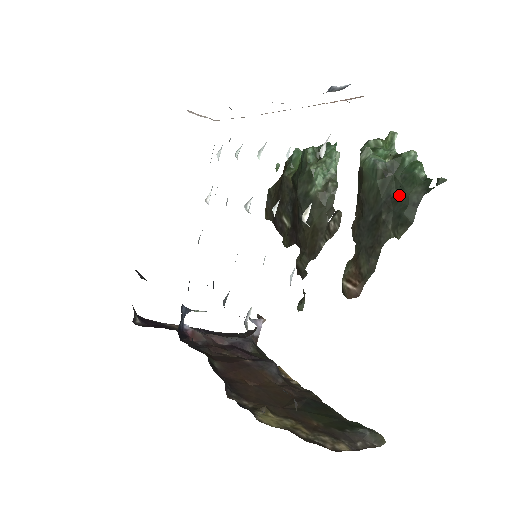
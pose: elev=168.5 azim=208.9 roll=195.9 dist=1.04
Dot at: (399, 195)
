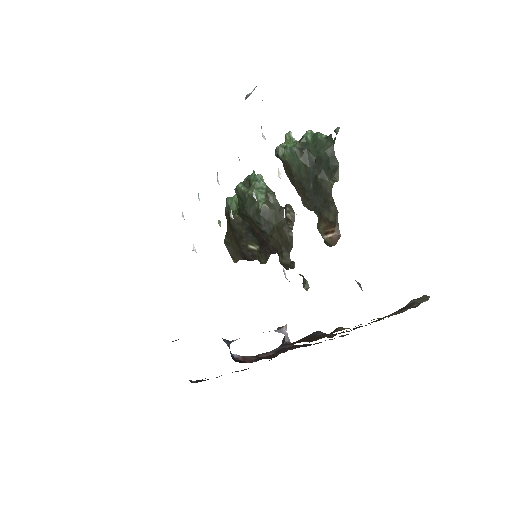
Dot at: (319, 157)
